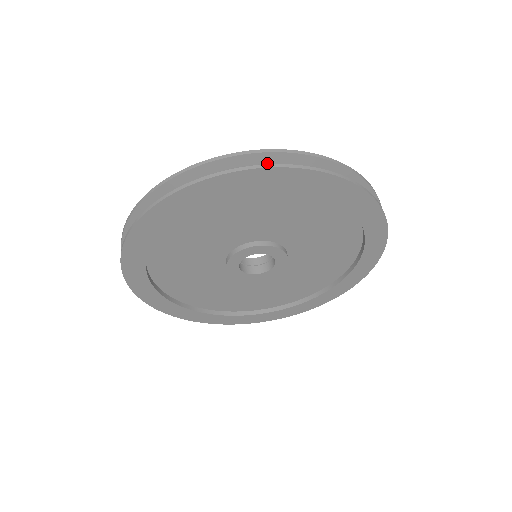
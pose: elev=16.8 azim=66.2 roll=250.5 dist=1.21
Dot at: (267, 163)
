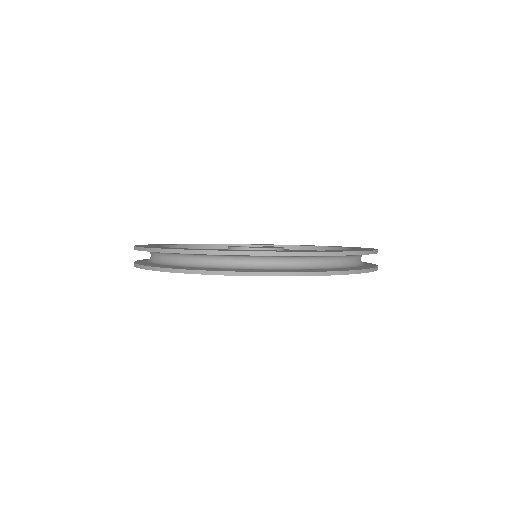
Dot at: (218, 255)
